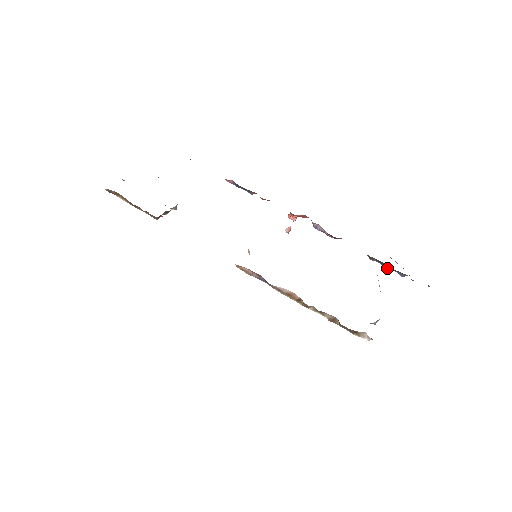
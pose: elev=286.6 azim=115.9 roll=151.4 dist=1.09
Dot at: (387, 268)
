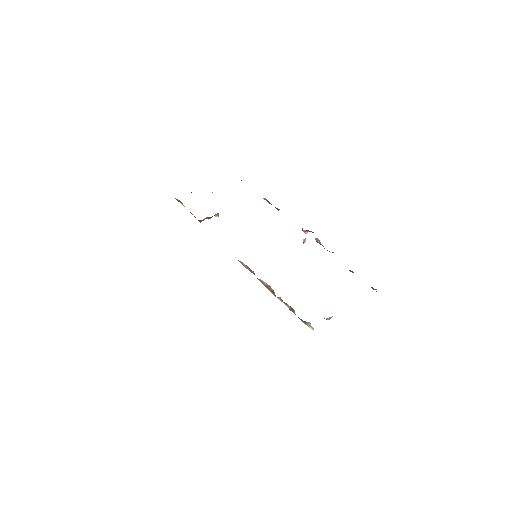
Dot at: occluded
